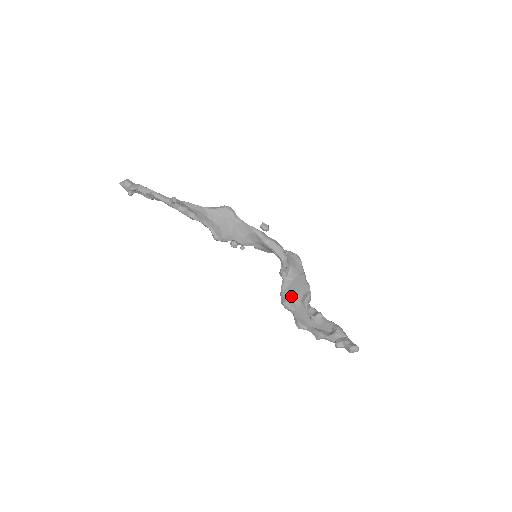
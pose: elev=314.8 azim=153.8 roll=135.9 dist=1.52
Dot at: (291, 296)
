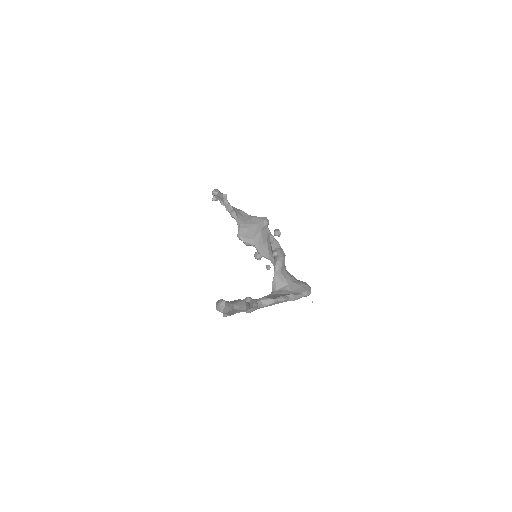
Dot at: occluded
